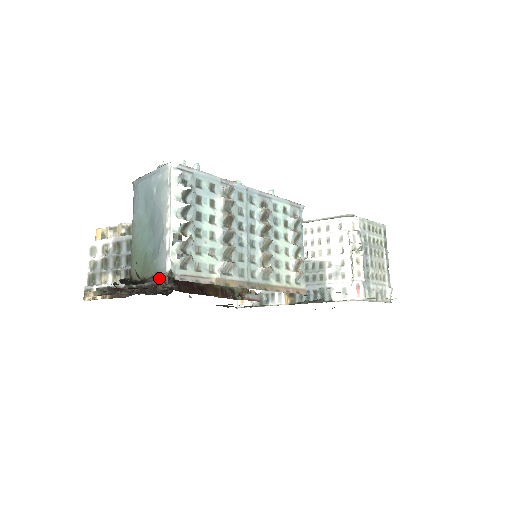
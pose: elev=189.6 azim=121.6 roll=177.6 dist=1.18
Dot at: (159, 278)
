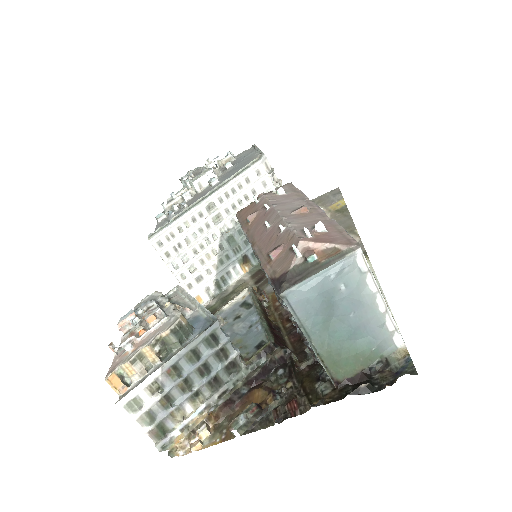
Dot at: (409, 358)
